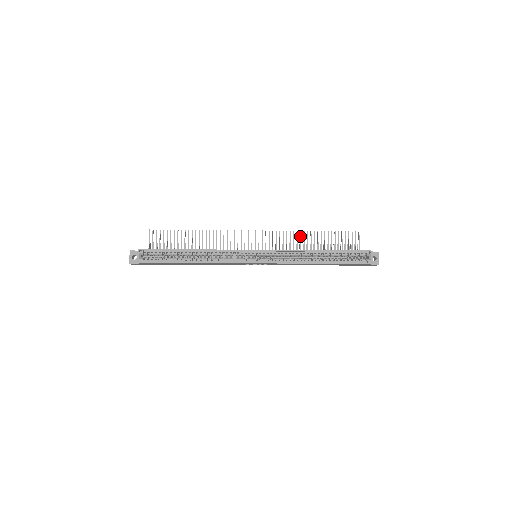
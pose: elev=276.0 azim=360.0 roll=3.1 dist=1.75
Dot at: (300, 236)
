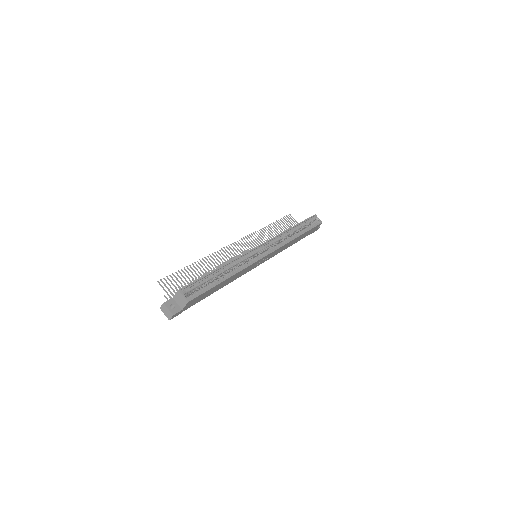
Dot at: (263, 232)
